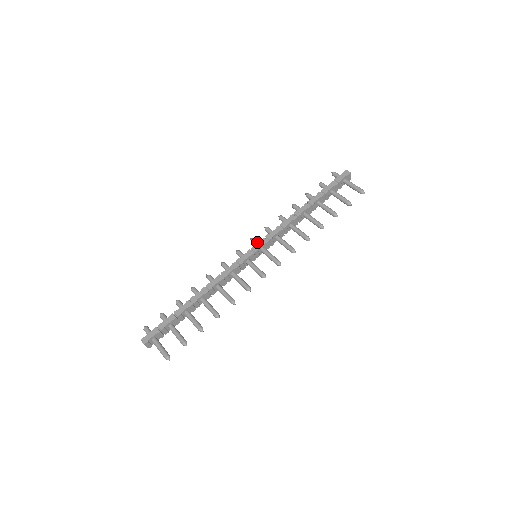
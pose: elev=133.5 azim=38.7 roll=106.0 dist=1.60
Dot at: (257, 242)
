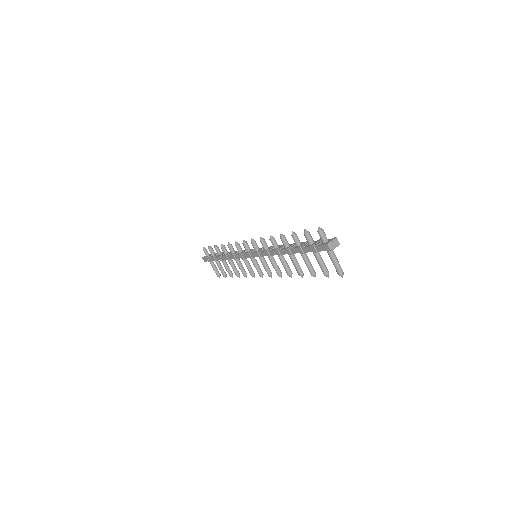
Dot at: (255, 248)
